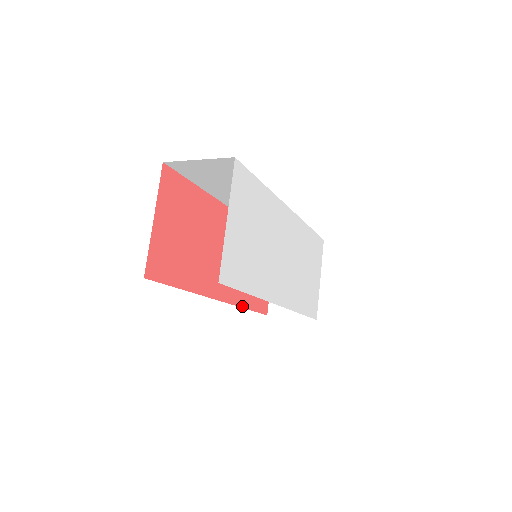
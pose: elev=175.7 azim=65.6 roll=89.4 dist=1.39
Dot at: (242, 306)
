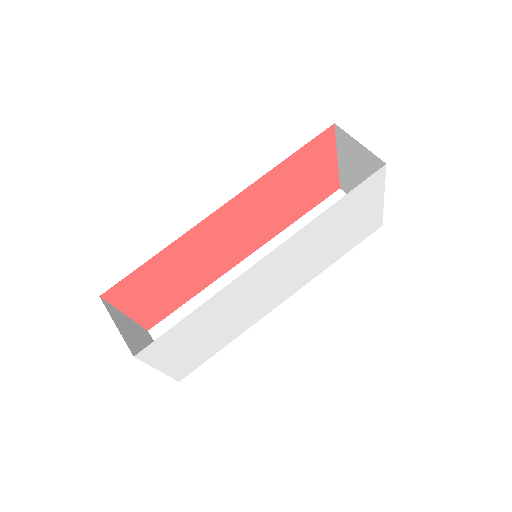
Dot at: (285, 227)
